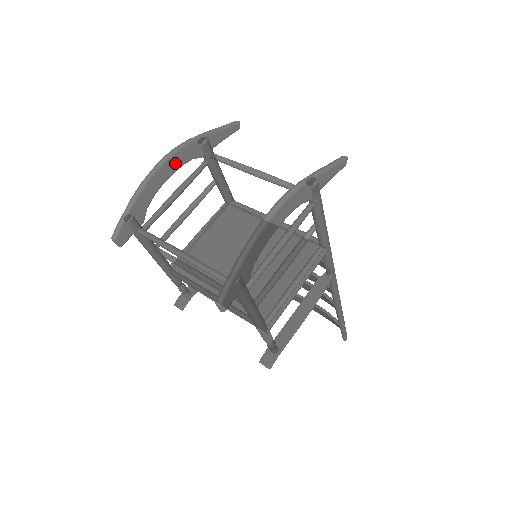
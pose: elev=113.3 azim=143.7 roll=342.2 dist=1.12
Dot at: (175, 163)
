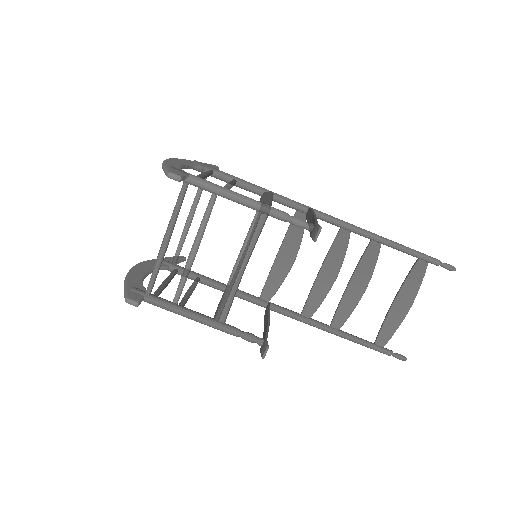
Dot at: (145, 268)
